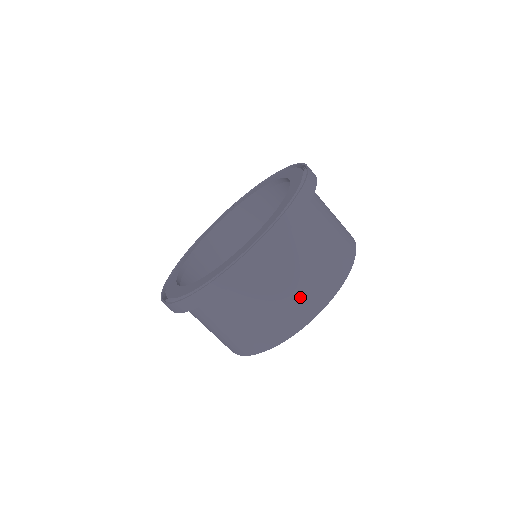
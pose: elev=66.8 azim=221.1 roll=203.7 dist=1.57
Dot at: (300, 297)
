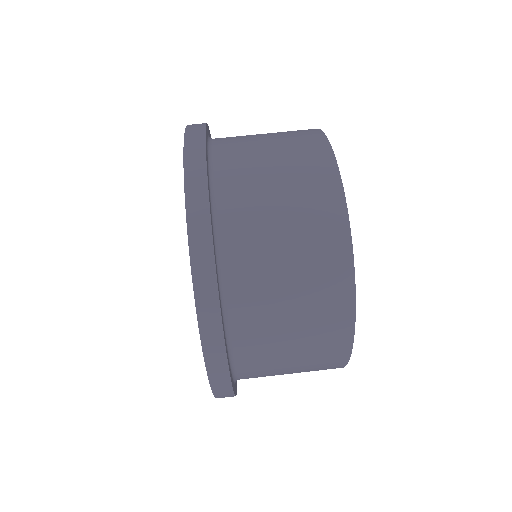
Dot at: (299, 179)
